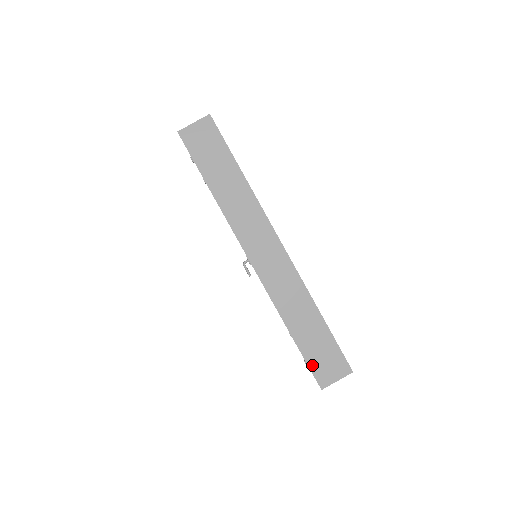
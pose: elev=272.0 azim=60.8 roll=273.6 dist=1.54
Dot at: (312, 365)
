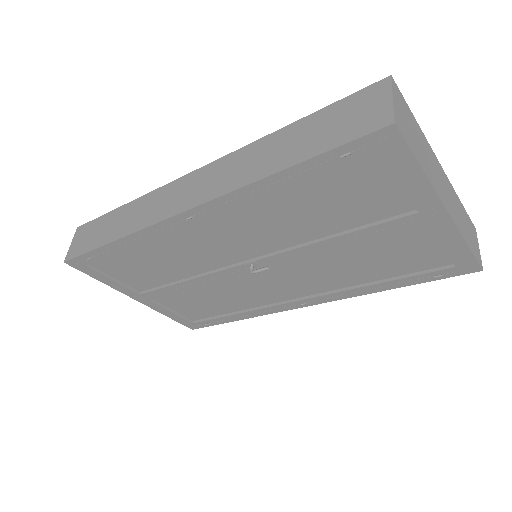
Dot at: (345, 139)
